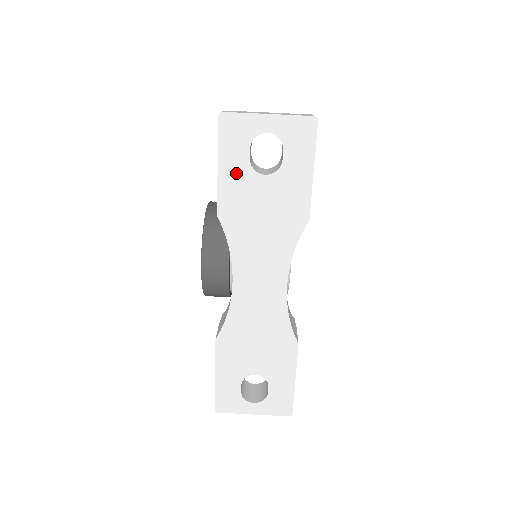
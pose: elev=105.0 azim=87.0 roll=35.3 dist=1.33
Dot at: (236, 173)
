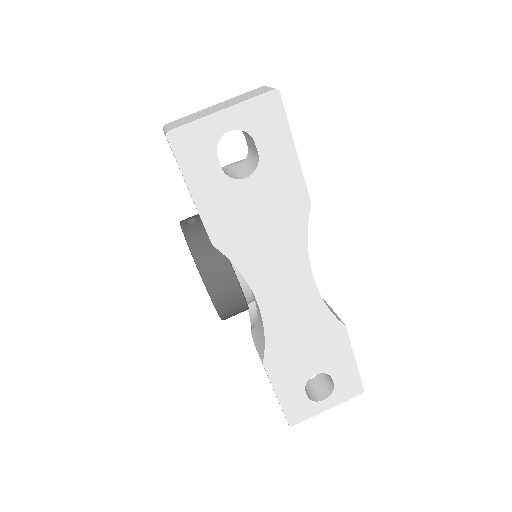
Dot at: (213, 191)
